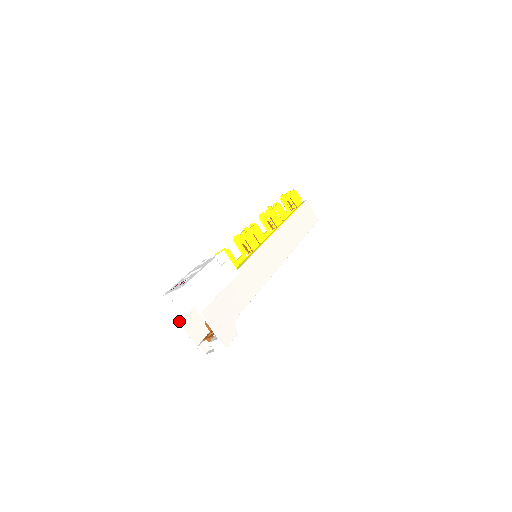
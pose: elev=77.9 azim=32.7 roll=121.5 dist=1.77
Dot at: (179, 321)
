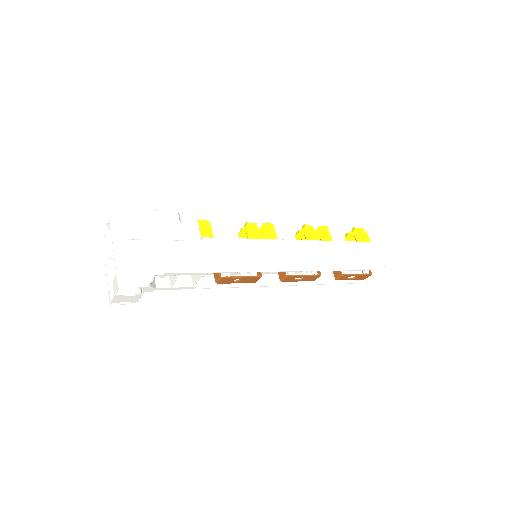
Dot at: (105, 257)
